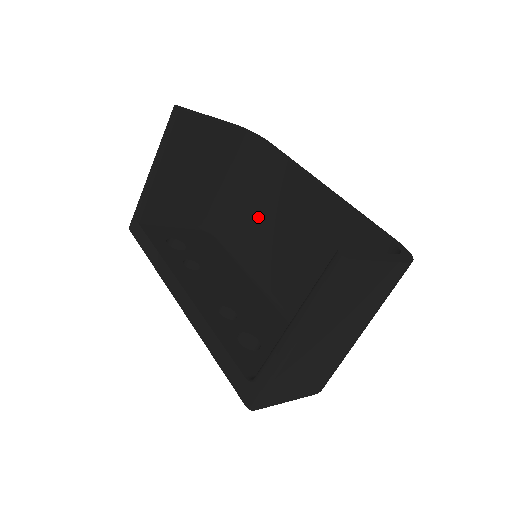
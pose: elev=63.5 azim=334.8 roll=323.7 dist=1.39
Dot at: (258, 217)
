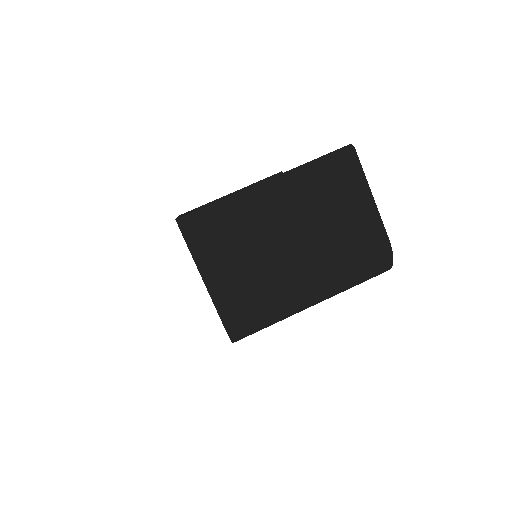
Dot at: occluded
